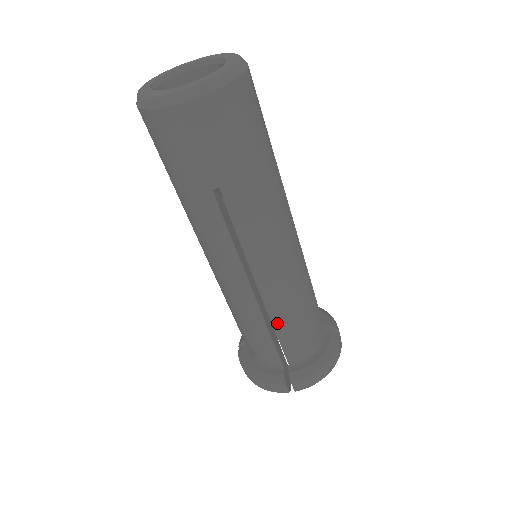
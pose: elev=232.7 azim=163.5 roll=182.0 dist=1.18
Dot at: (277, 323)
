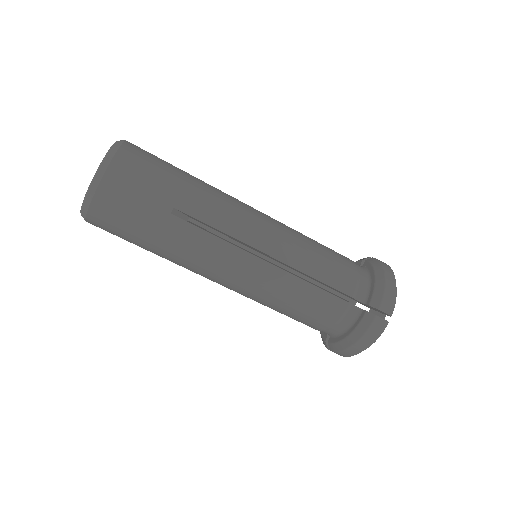
Dot at: (281, 313)
